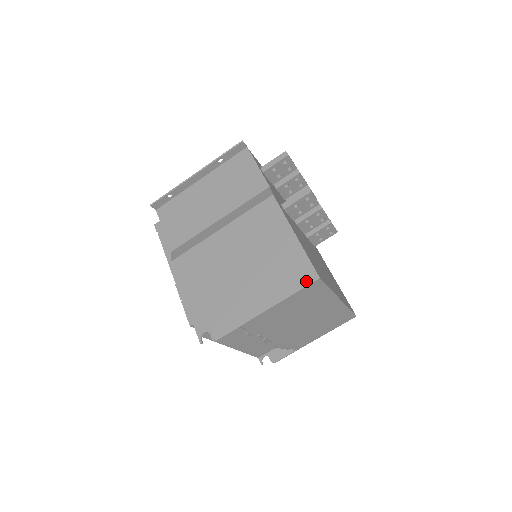
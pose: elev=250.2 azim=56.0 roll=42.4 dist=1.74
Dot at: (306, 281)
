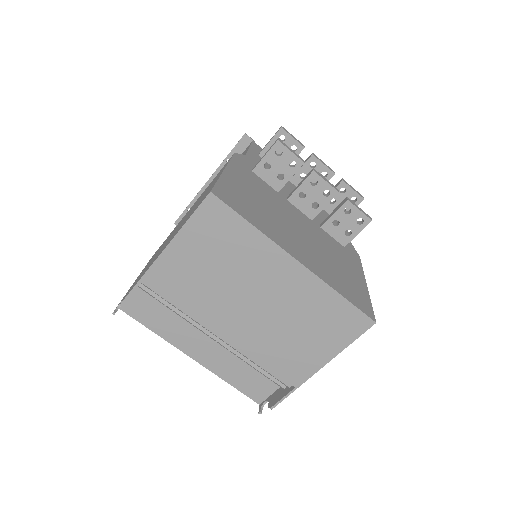
Dot at: (200, 203)
